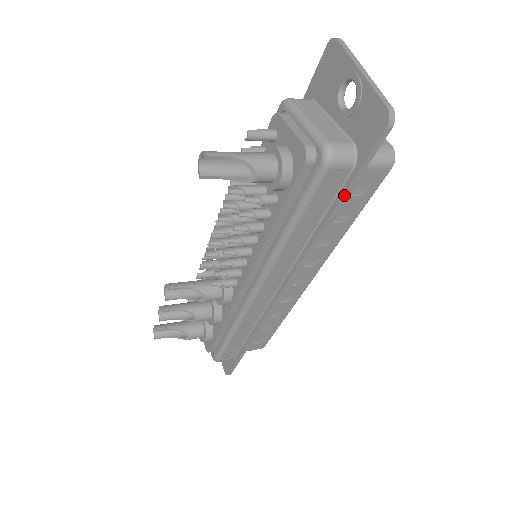
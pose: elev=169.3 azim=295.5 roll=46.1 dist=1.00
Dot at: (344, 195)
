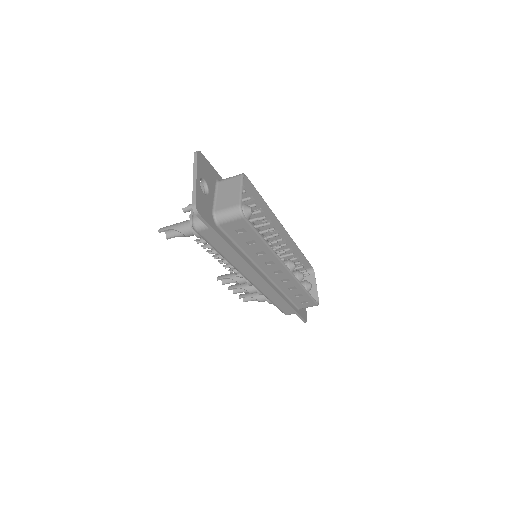
Dot at: (221, 239)
